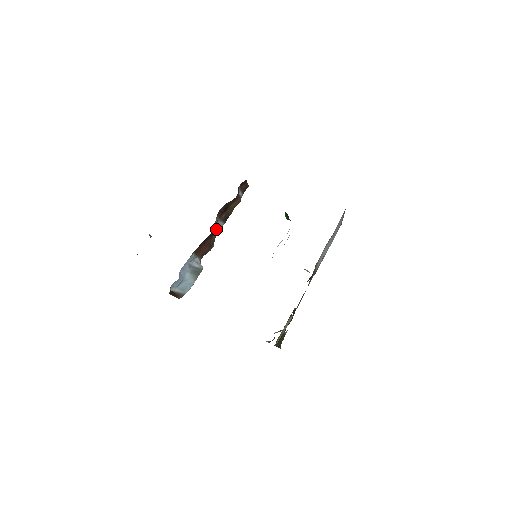
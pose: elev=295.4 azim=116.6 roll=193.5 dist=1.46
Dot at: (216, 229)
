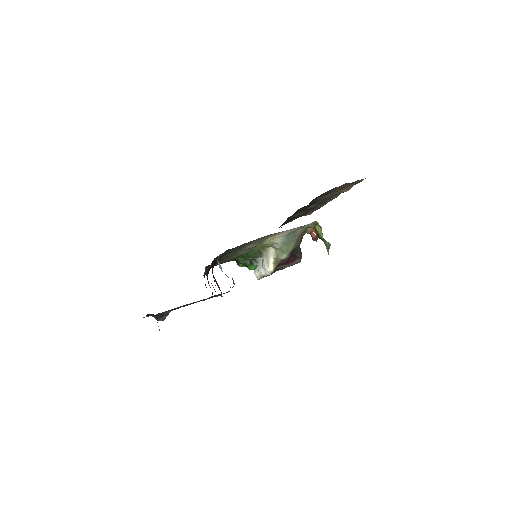
Dot at: occluded
